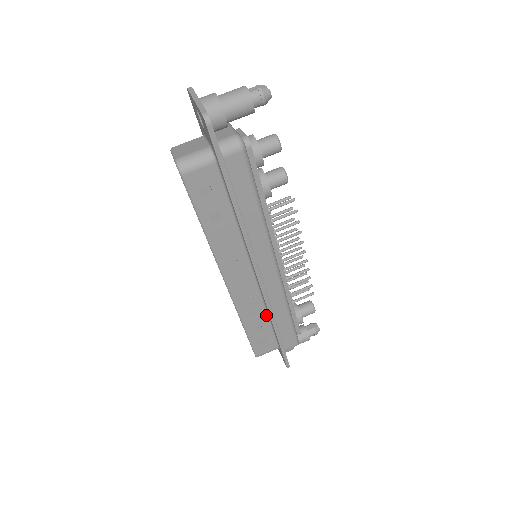
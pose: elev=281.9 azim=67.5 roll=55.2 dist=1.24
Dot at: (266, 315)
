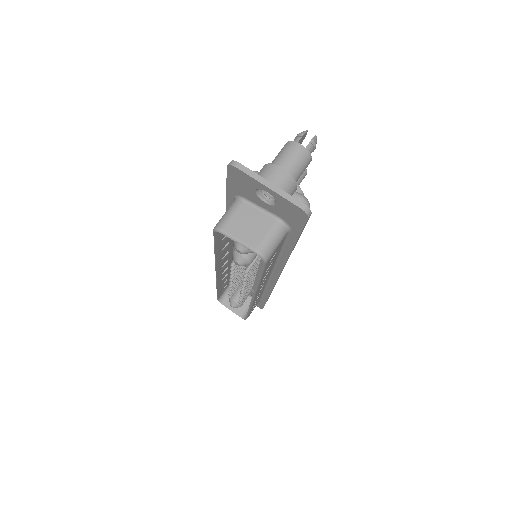
Dot at: occluded
